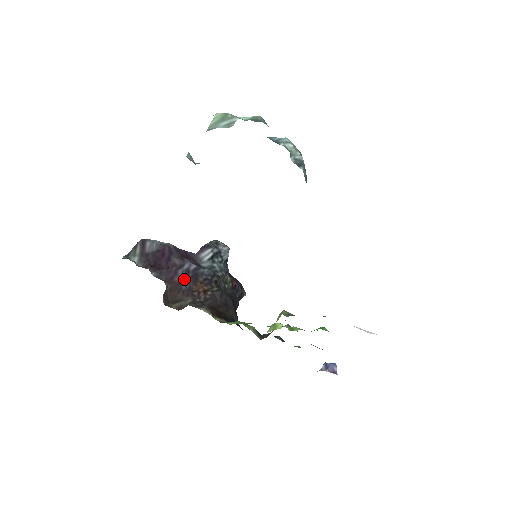
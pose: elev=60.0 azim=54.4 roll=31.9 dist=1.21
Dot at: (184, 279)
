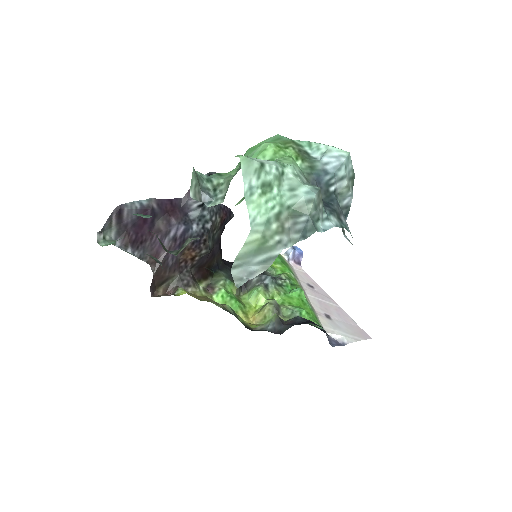
Dot at: occluded
